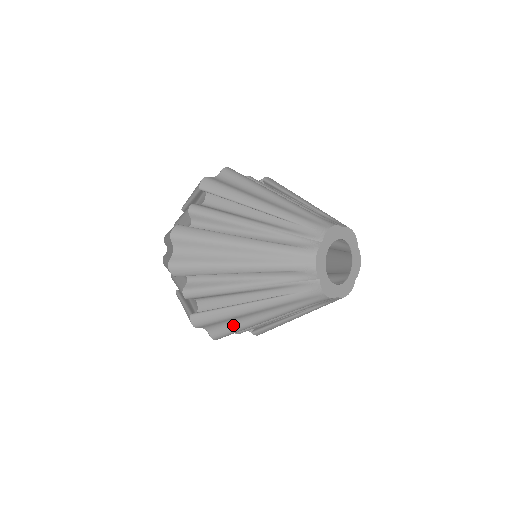
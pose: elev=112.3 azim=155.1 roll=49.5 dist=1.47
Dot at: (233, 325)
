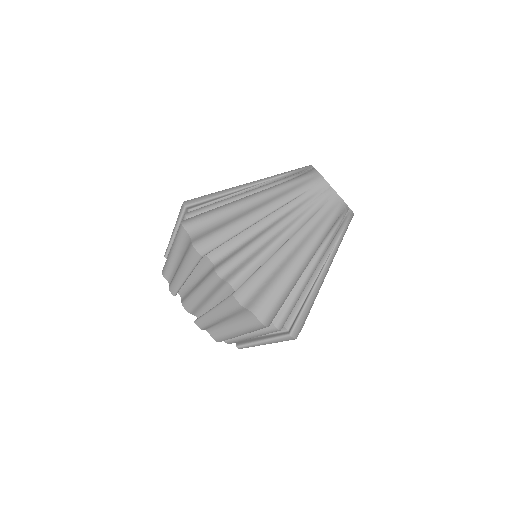
Dot at: (278, 288)
